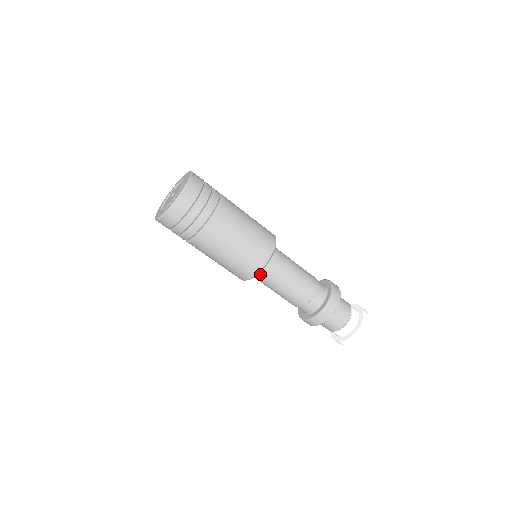
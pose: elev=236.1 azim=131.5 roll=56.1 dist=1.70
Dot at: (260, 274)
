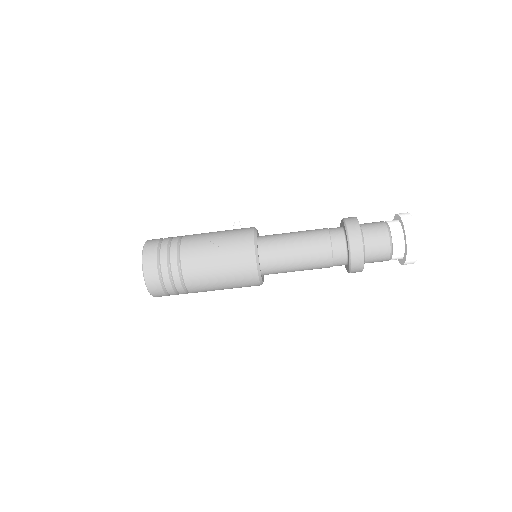
Dot at: (268, 274)
